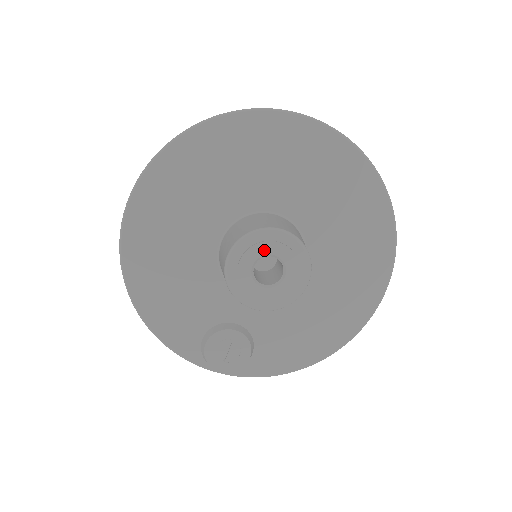
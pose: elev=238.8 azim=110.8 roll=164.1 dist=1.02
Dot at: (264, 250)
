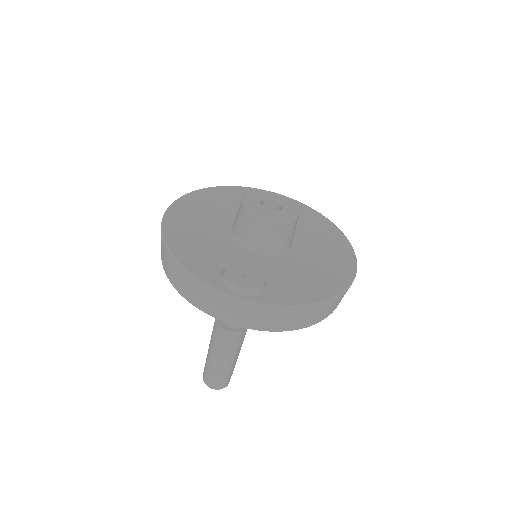
Dot at: (266, 196)
